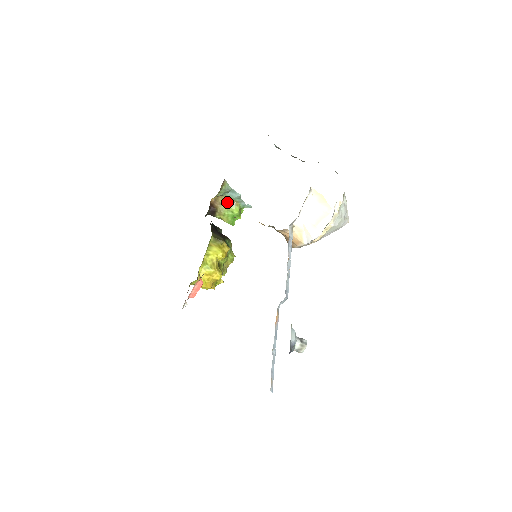
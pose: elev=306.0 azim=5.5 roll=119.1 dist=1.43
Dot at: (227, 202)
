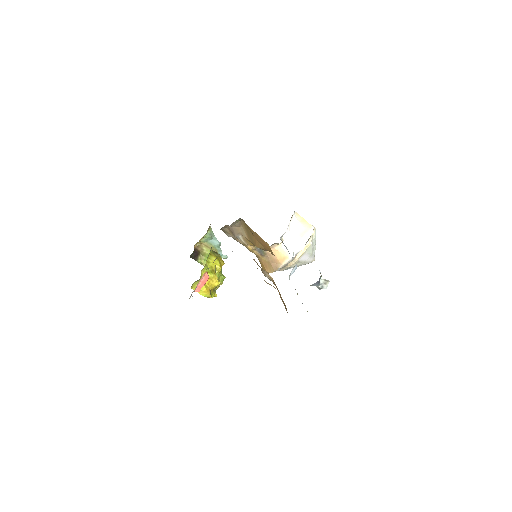
Dot at: (208, 249)
